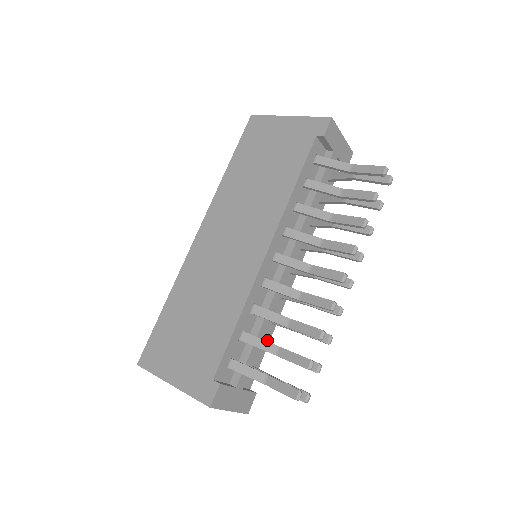
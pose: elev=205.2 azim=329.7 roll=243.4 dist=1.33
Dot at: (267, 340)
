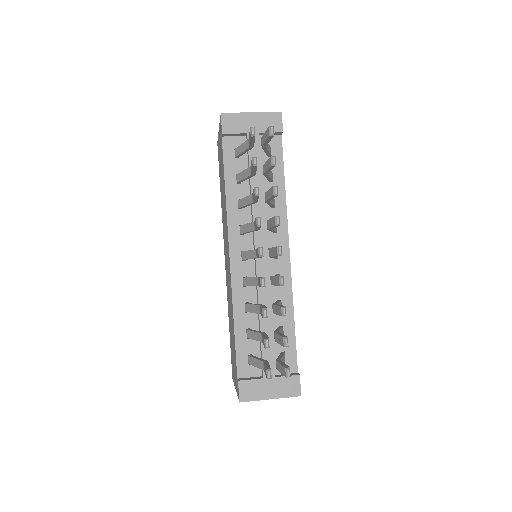
Dot at: (290, 324)
